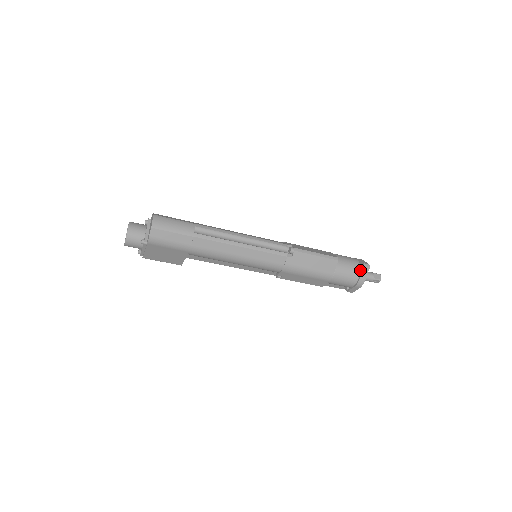
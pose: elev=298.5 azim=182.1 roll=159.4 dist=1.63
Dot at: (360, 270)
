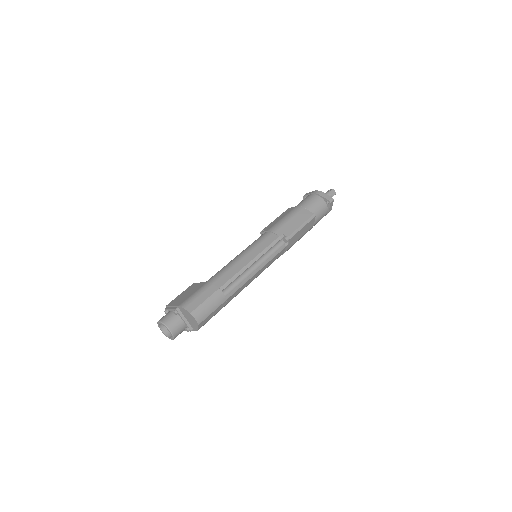
Dot at: (327, 205)
